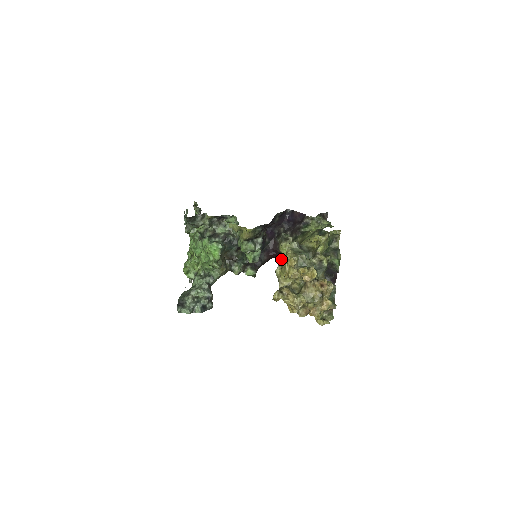
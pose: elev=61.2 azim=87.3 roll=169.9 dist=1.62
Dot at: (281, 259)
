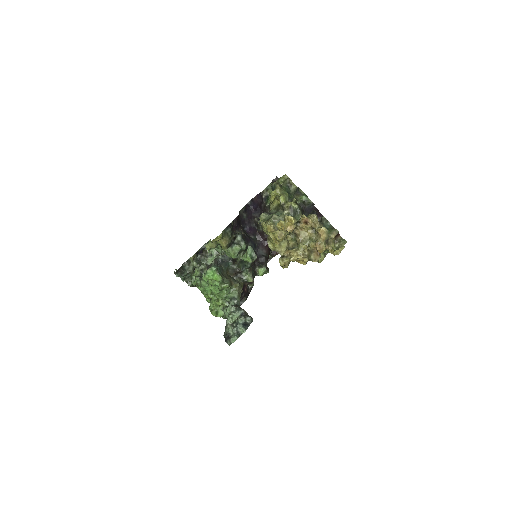
Dot at: occluded
